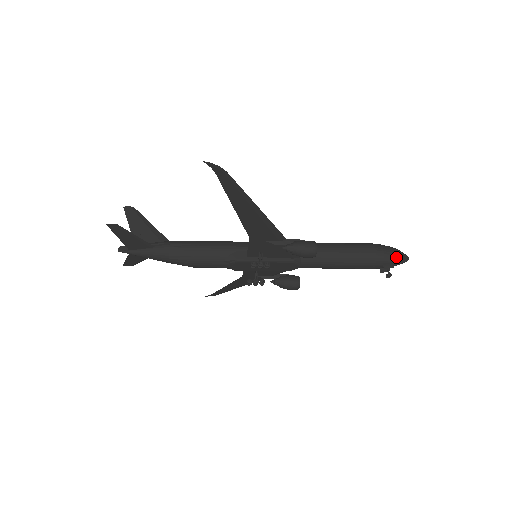
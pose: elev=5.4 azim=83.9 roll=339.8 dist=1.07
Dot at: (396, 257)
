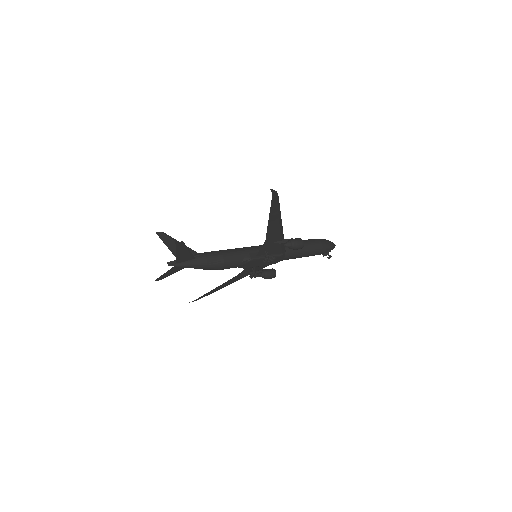
Dot at: (331, 245)
